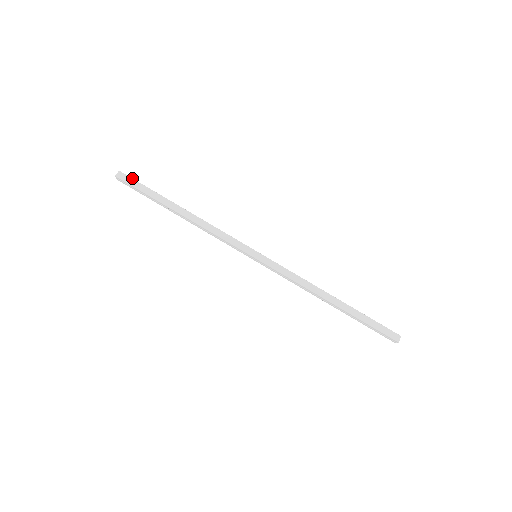
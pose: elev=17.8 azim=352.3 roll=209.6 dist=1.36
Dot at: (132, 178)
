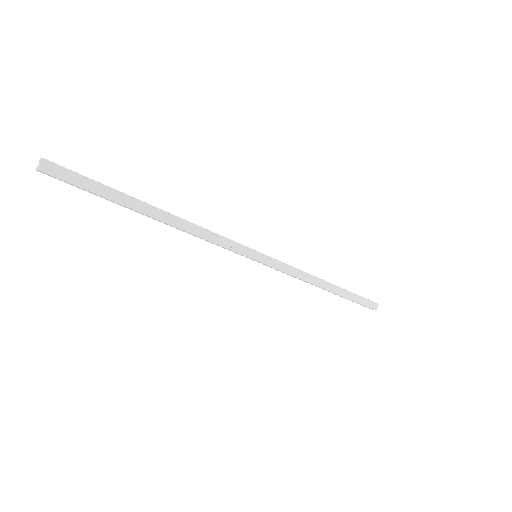
Dot at: (71, 170)
